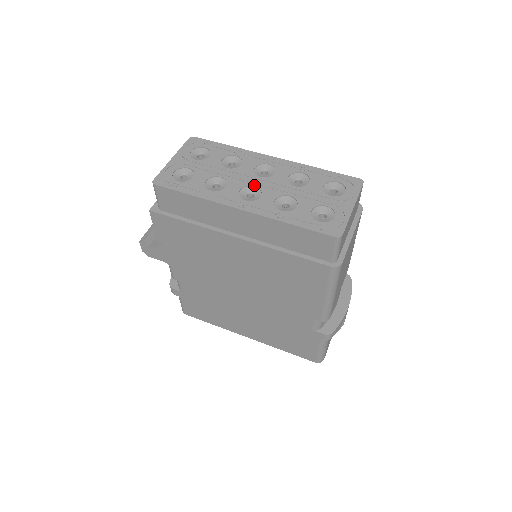
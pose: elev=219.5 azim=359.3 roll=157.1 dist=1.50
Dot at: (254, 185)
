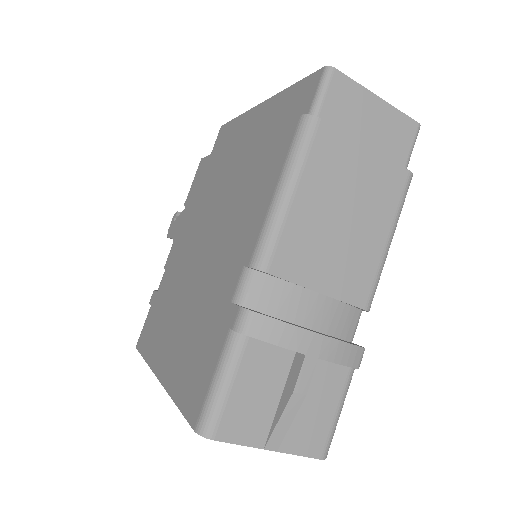
Dot at: occluded
